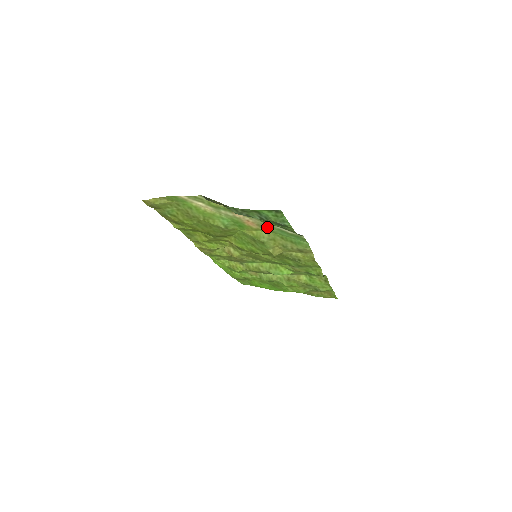
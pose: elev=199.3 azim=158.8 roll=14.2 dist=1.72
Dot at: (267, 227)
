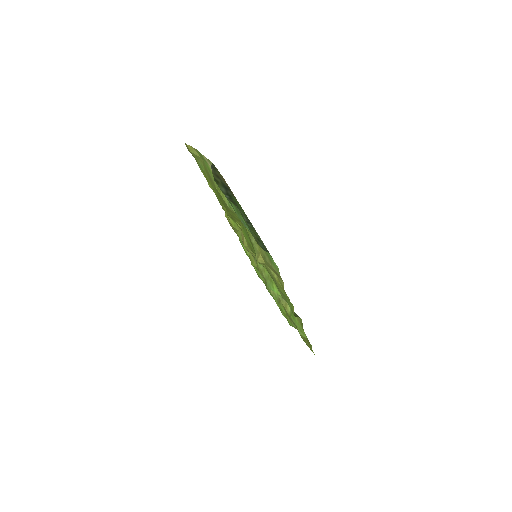
Dot at: occluded
